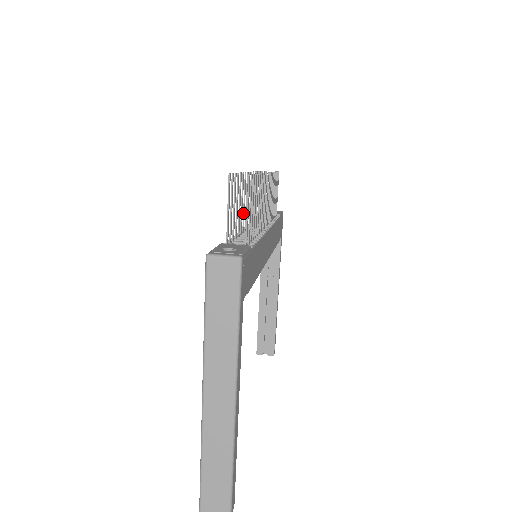
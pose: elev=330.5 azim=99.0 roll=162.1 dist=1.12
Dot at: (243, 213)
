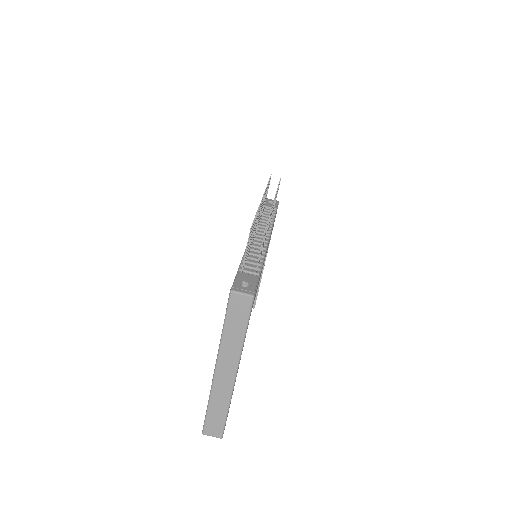
Dot at: (253, 234)
